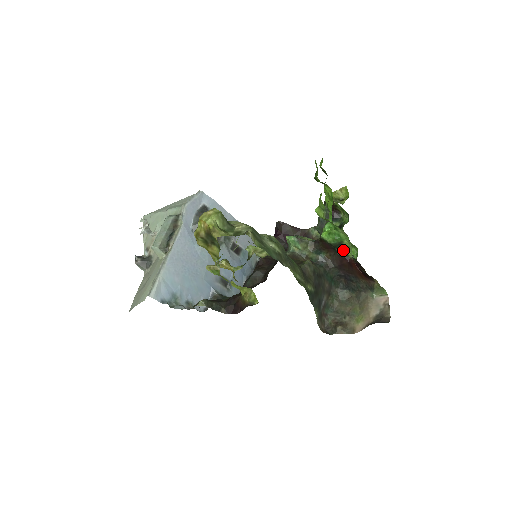
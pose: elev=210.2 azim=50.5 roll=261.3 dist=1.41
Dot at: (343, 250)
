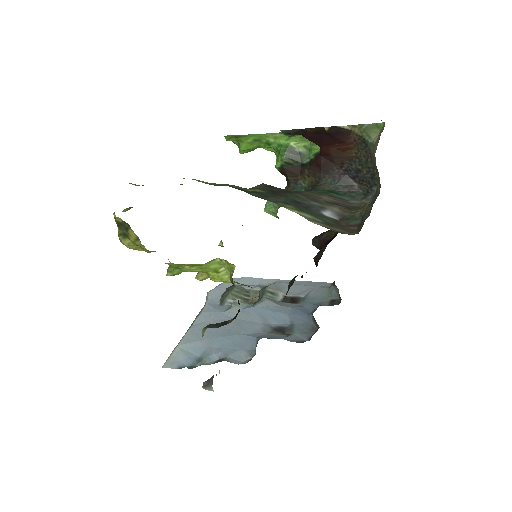
Dot at: (309, 156)
